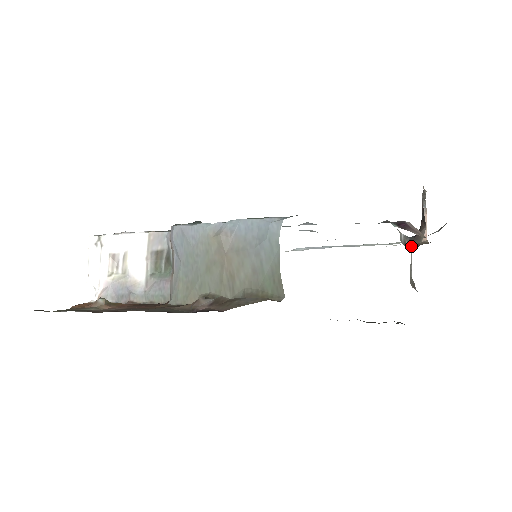
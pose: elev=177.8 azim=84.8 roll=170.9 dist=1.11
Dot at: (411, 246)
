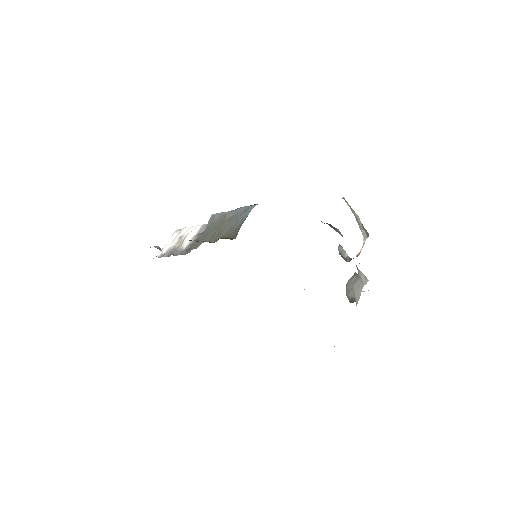
Dot at: (349, 261)
